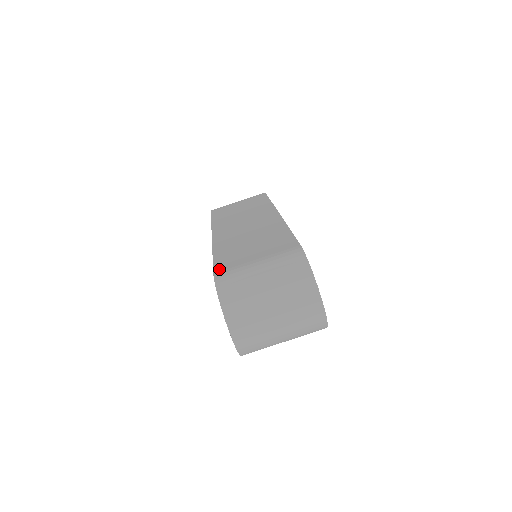
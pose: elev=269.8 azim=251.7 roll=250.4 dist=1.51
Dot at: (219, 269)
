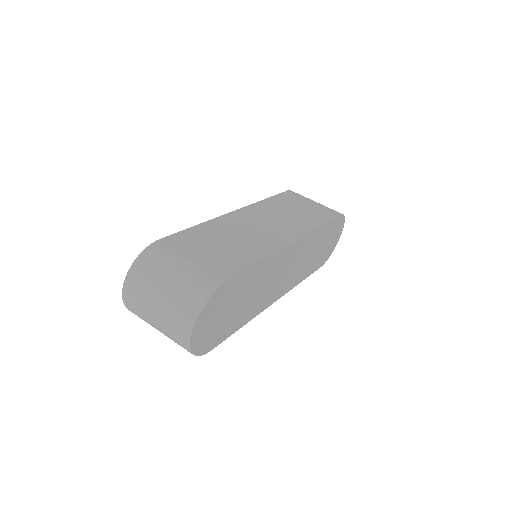
Dot at: (169, 239)
